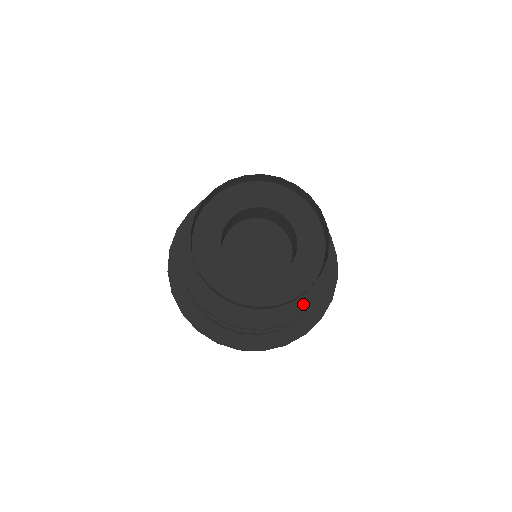
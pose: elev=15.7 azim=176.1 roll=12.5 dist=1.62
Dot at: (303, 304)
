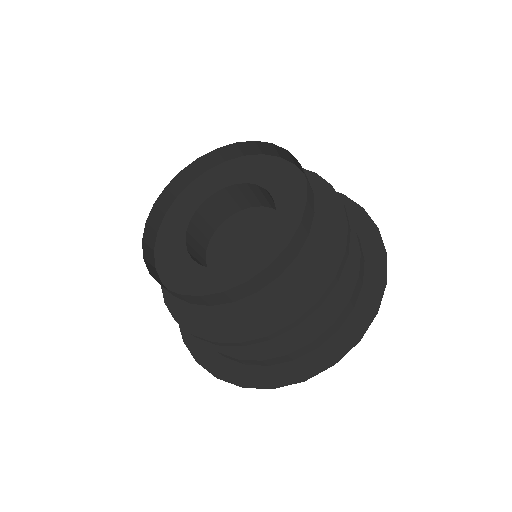
Dot at: (329, 262)
